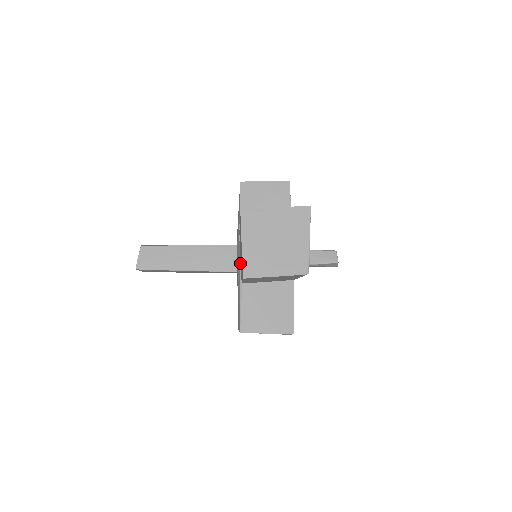
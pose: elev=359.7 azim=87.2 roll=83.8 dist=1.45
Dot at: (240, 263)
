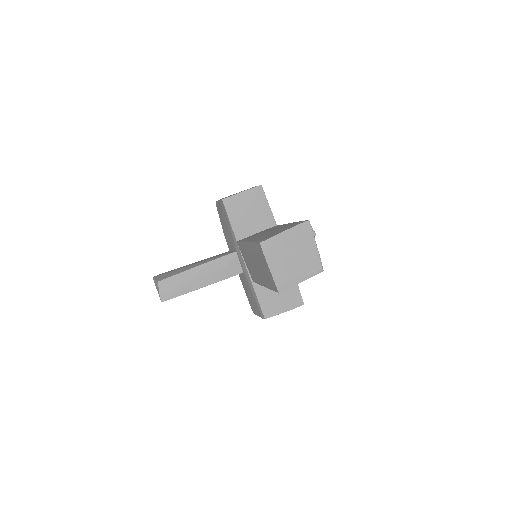
Dot at: (246, 267)
